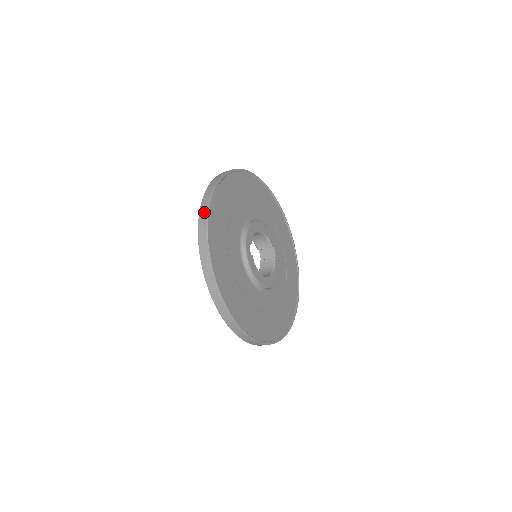
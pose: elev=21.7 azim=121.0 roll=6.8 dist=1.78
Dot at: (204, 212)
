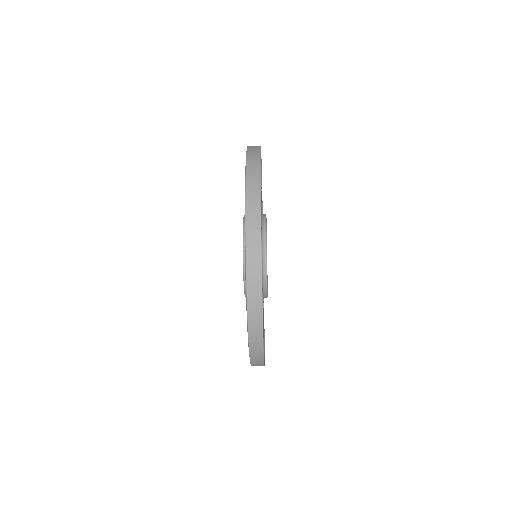
Dot at: (254, 200)
